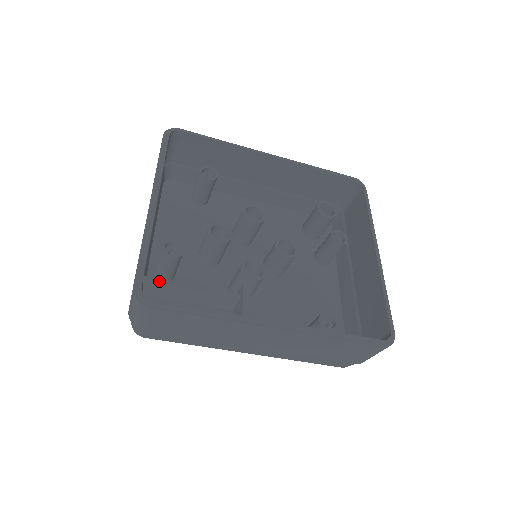
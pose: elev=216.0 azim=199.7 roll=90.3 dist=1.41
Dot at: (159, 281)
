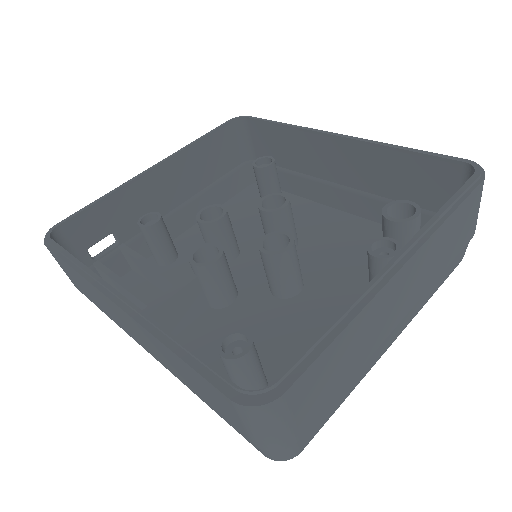
Dot at: (129, 251)
